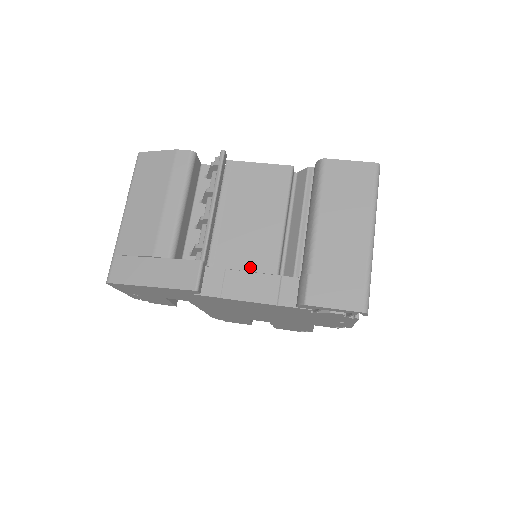
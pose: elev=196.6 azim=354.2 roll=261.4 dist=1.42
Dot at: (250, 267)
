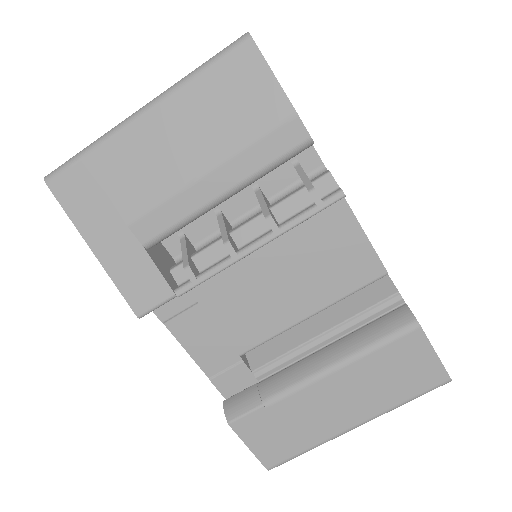
Dot at: (223, 326)
